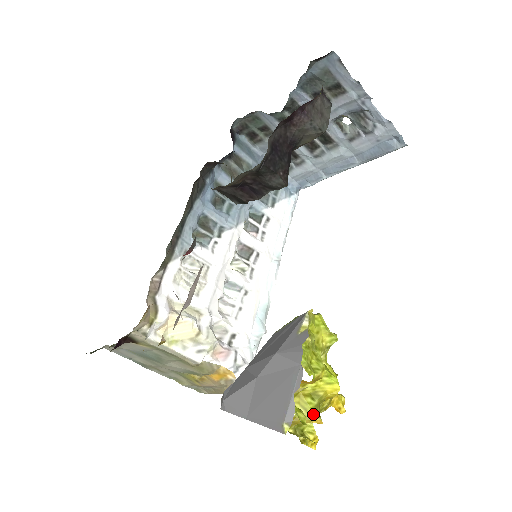
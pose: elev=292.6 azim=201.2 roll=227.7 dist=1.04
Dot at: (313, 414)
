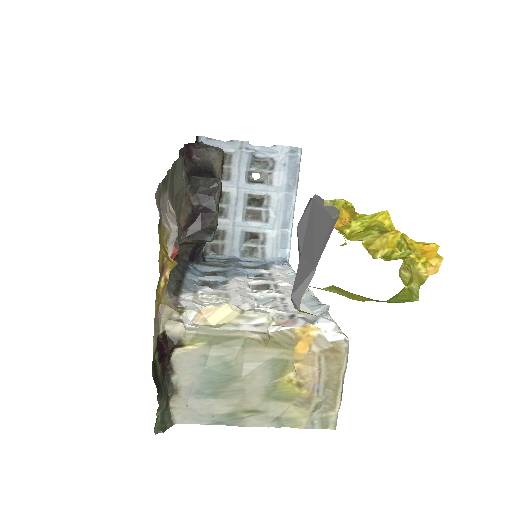
Dot at: (381, 233)
